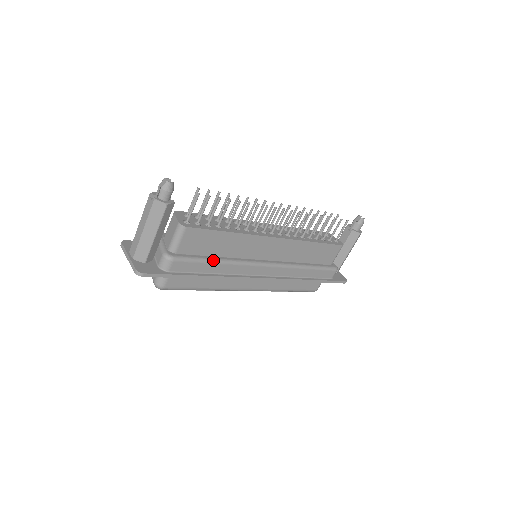
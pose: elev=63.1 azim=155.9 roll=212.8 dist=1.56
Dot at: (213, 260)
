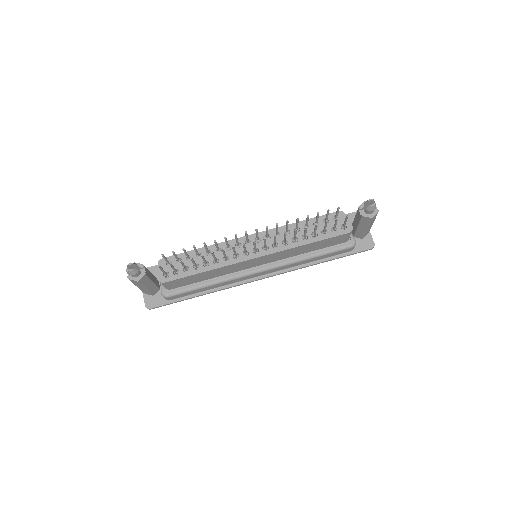
Dot at: (203, 286)
